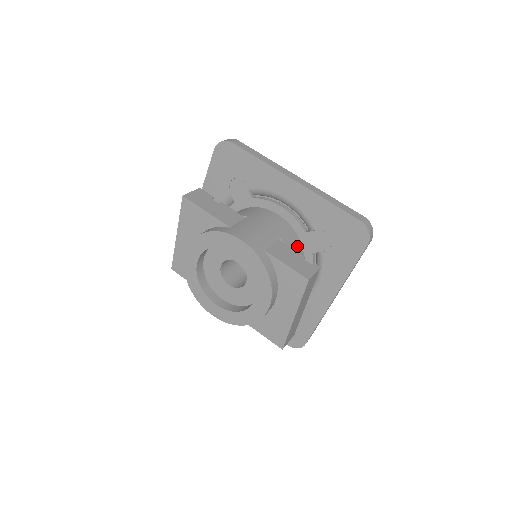
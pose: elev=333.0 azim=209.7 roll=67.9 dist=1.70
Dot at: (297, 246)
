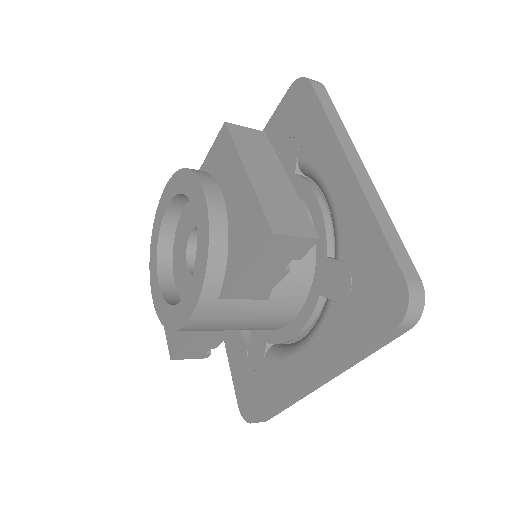
Dot at: occluded
